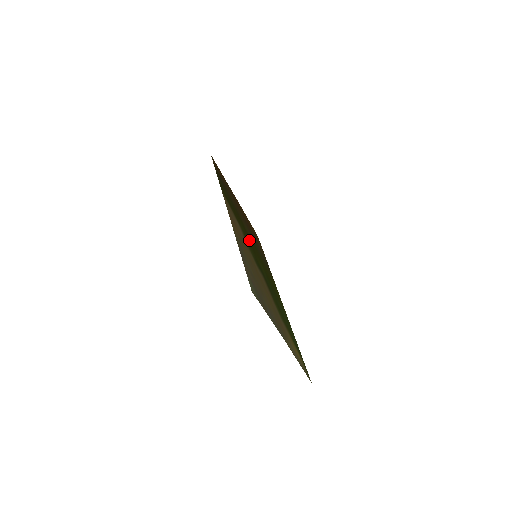
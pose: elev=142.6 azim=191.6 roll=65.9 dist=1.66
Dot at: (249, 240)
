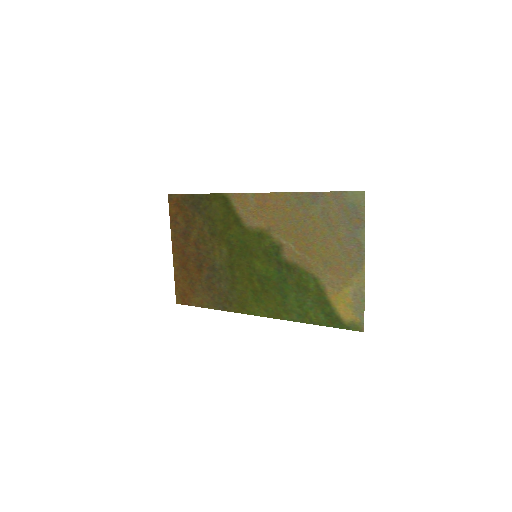
Dot at: (241, 247)
